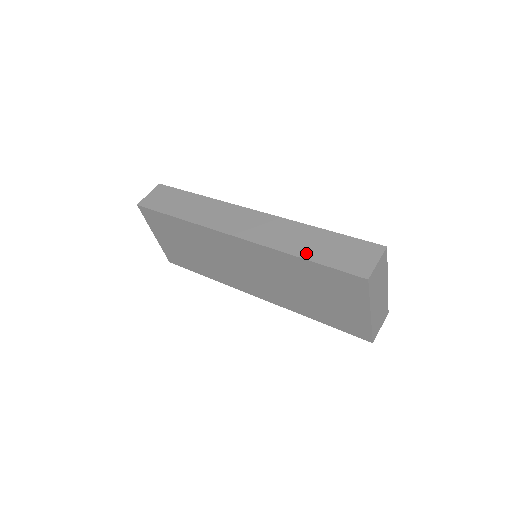
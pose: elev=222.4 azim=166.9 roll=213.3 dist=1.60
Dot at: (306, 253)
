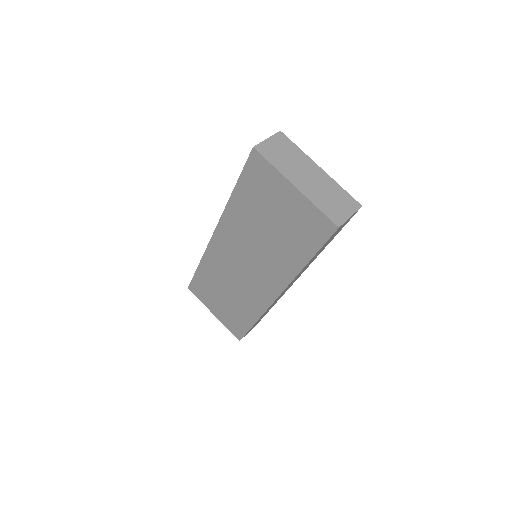
Dot at: occluded
